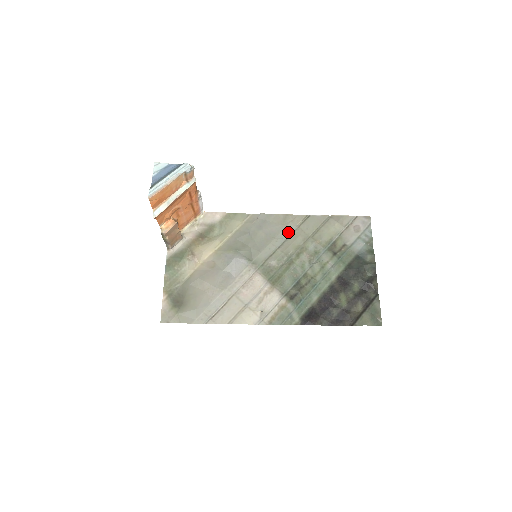
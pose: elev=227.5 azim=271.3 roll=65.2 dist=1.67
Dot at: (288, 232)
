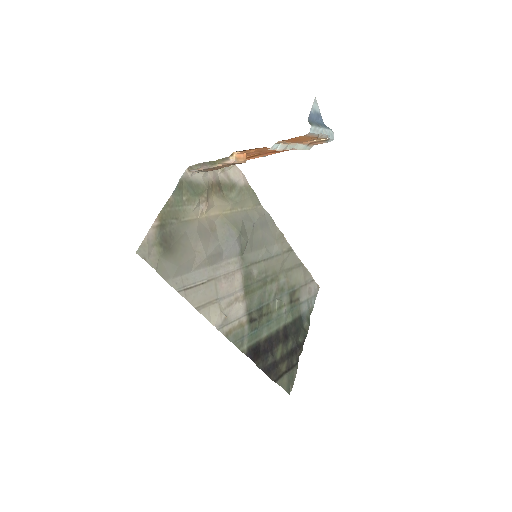
Dot at: (275, 251)
